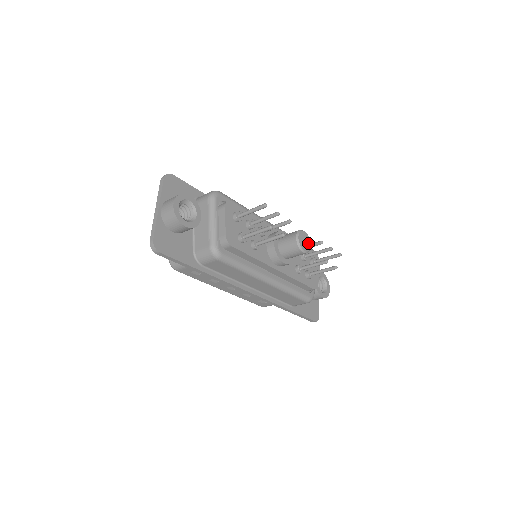
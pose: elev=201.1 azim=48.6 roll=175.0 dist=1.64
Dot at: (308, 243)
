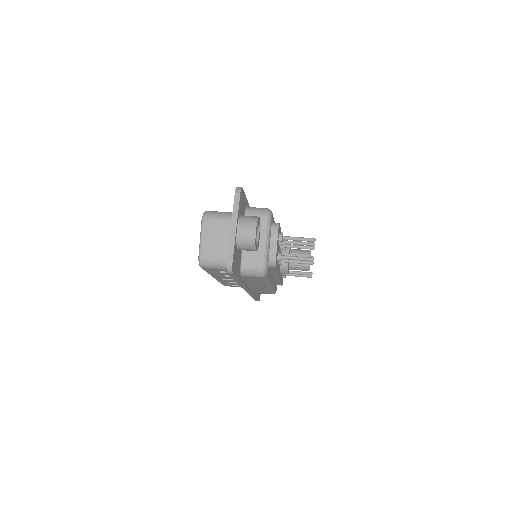
Dot at: occluded
